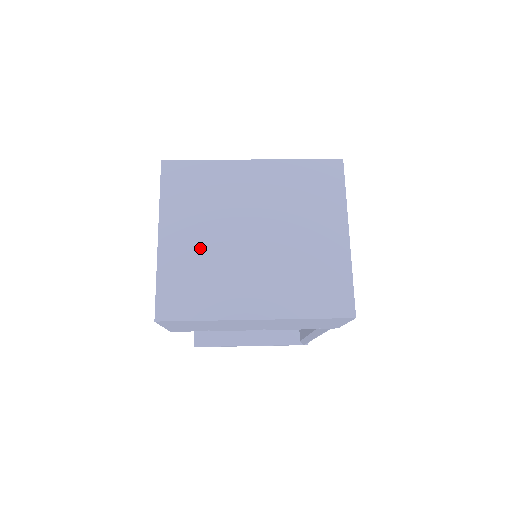
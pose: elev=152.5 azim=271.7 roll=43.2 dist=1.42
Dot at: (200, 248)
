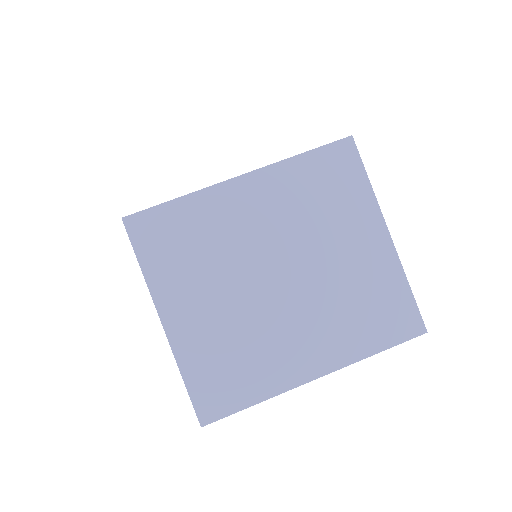
Dot at: (219, 317)
